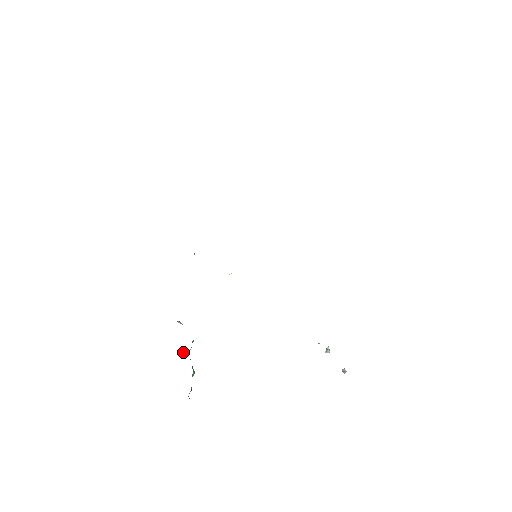
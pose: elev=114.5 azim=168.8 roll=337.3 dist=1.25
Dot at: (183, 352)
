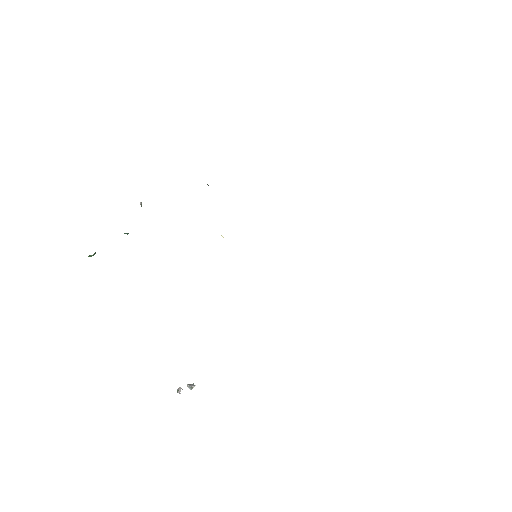
Dot at: occluded
